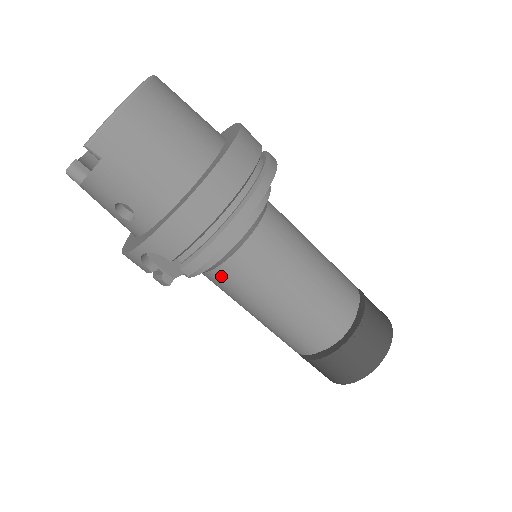
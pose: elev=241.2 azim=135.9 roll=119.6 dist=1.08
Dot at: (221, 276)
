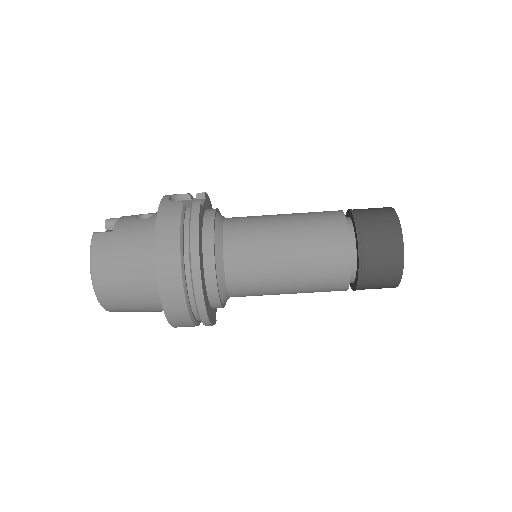
Dot at: occluded
